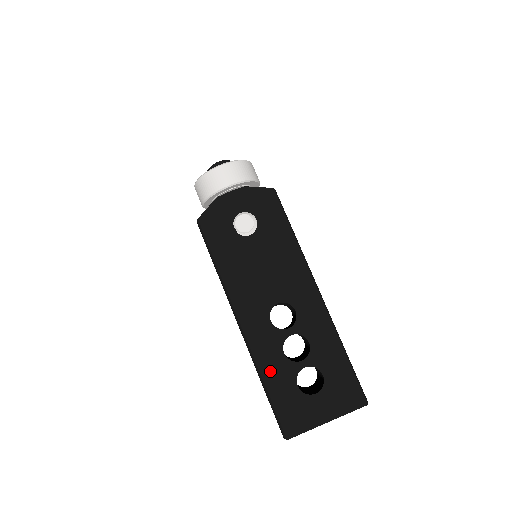
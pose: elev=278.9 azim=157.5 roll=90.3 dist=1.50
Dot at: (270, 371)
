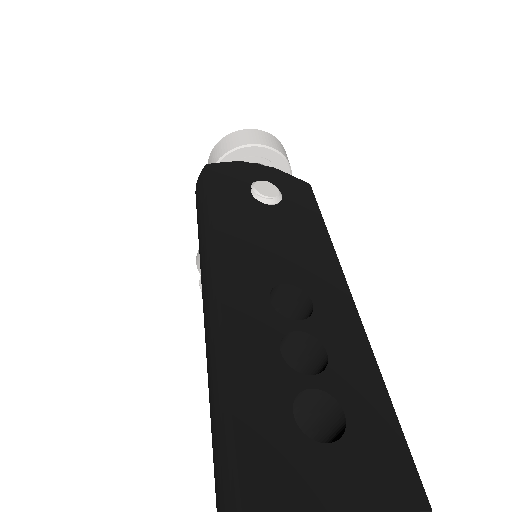
Dot at: (246, 367)
